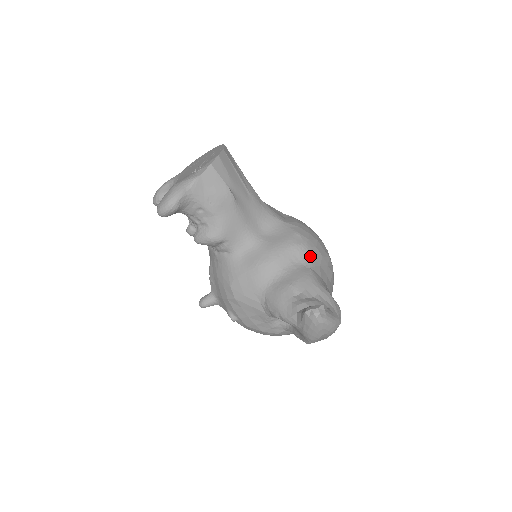
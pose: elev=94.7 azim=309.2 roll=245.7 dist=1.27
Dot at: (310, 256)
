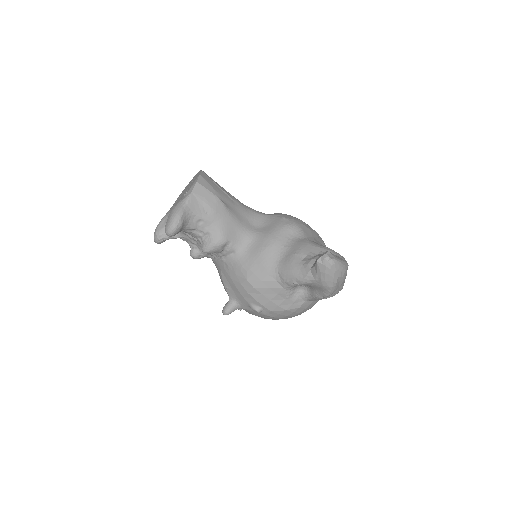
Dot at: (301, 231)
